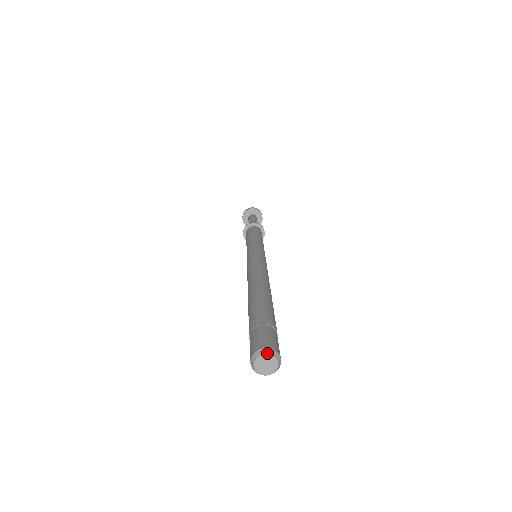
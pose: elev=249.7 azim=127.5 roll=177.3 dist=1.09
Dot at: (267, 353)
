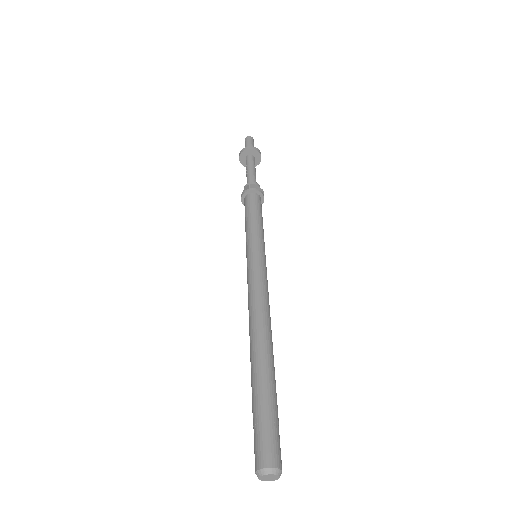
Dot at: (269, 473)
